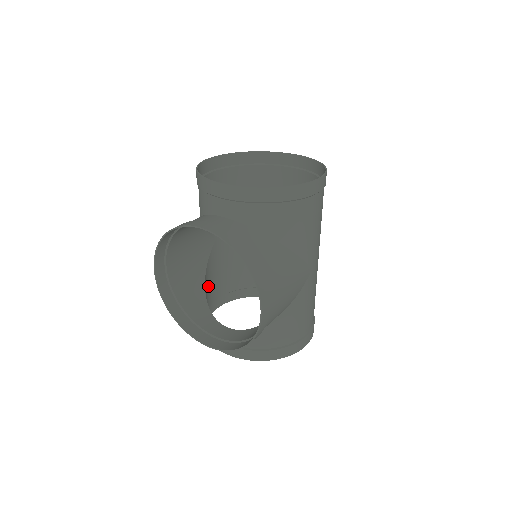
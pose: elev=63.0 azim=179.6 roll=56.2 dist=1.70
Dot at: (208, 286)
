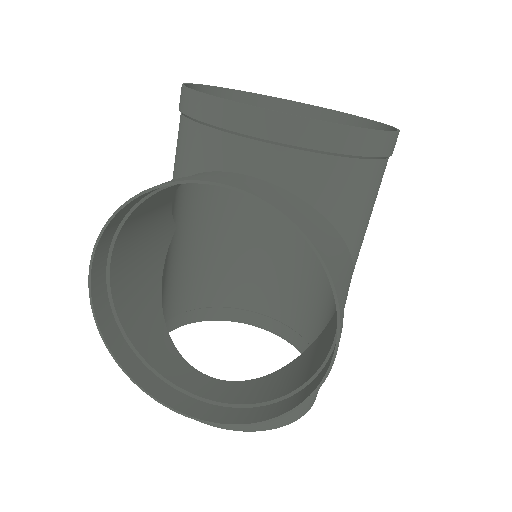
Dot at: occluded
